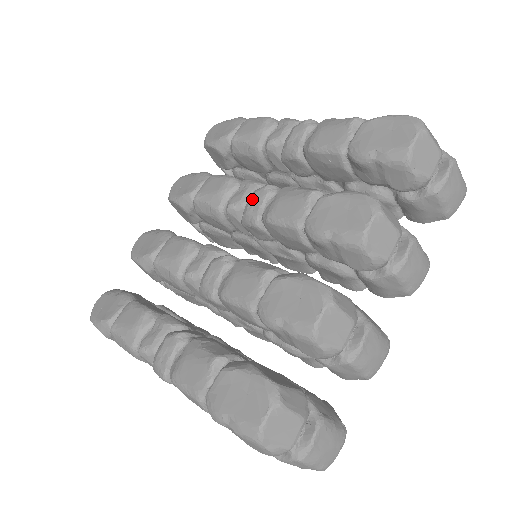
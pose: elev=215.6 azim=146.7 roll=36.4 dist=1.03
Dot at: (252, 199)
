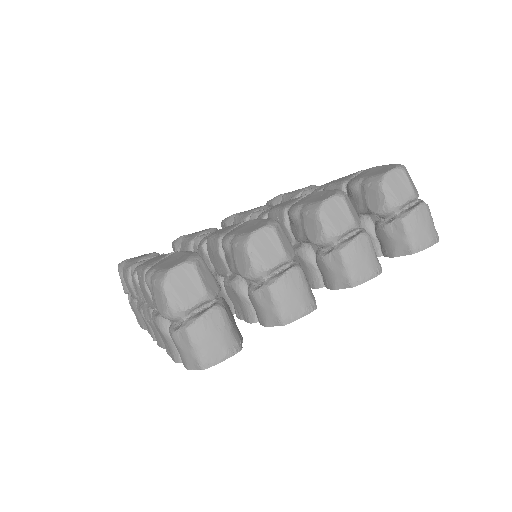
Dot at: (270, 208)
